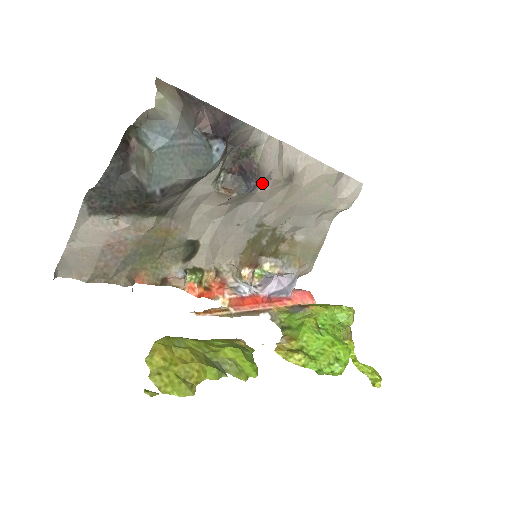
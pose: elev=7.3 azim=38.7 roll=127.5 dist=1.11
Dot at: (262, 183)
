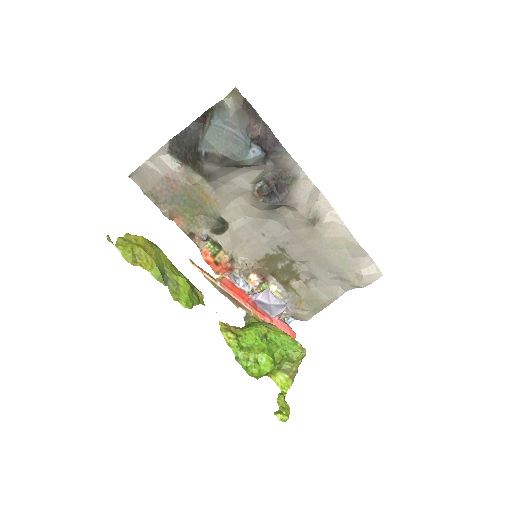
Dot at: (291, 211)
